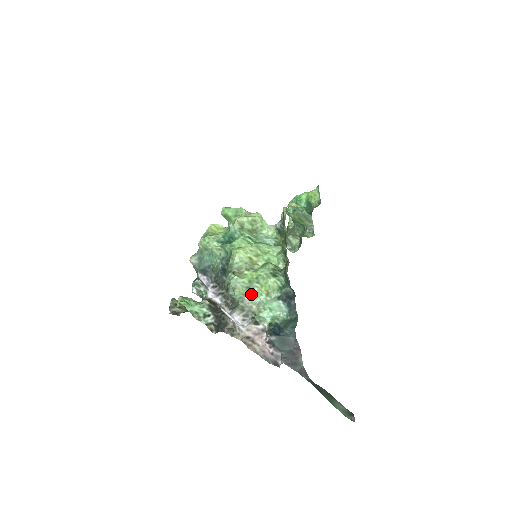
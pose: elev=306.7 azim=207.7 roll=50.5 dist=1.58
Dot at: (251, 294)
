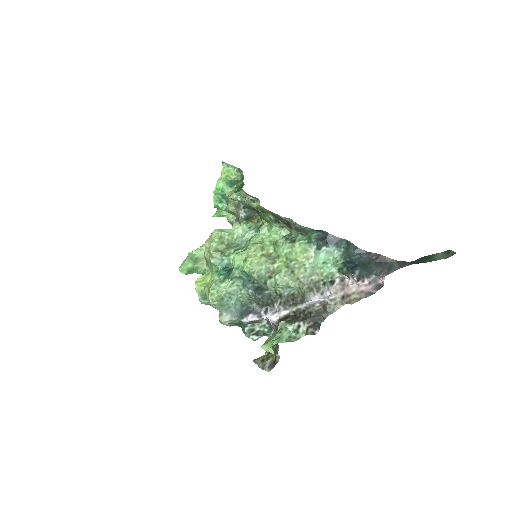
Dot at: (300, 273)
